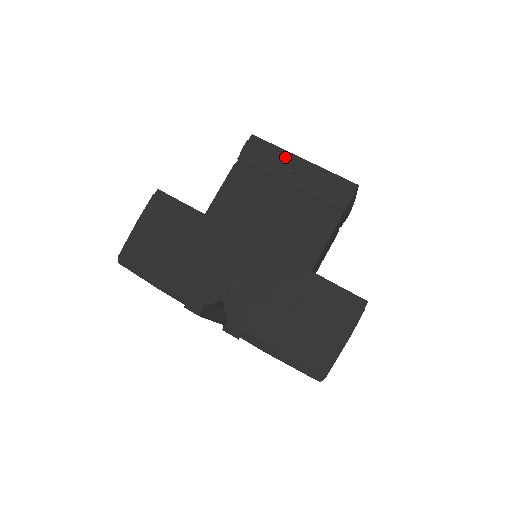
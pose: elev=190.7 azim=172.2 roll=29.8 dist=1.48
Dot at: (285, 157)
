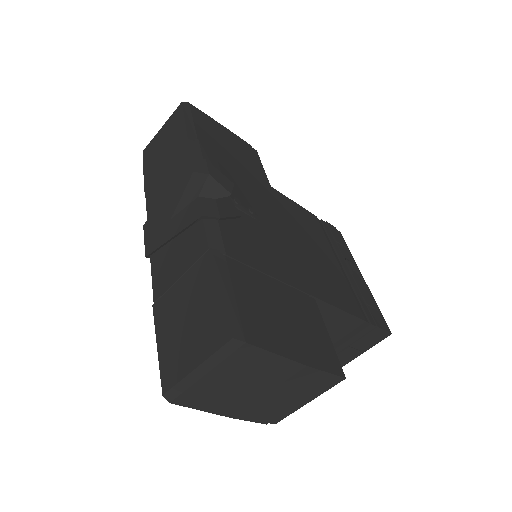
Dot at: (352, 260)
